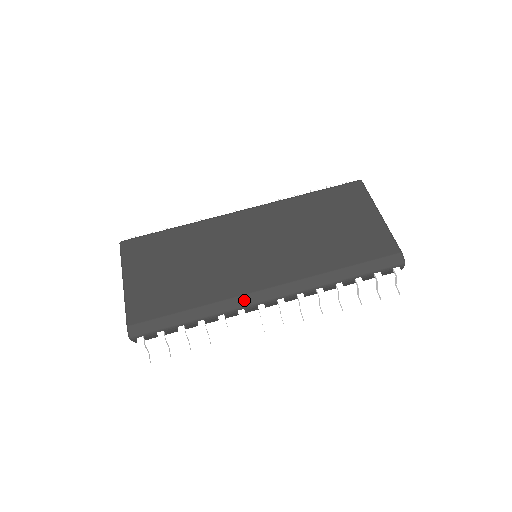
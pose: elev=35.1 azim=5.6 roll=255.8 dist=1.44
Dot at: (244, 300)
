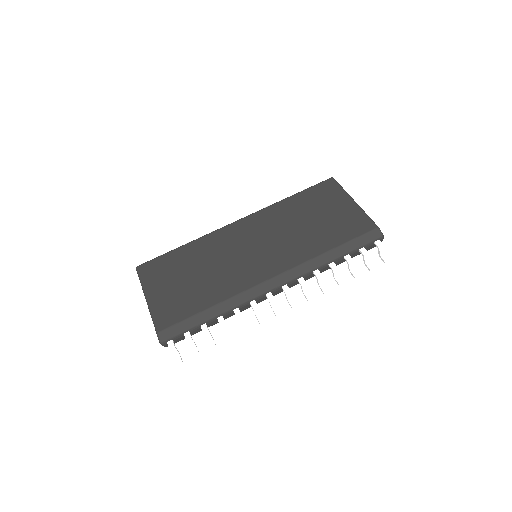
Dot at: (253, 292)
